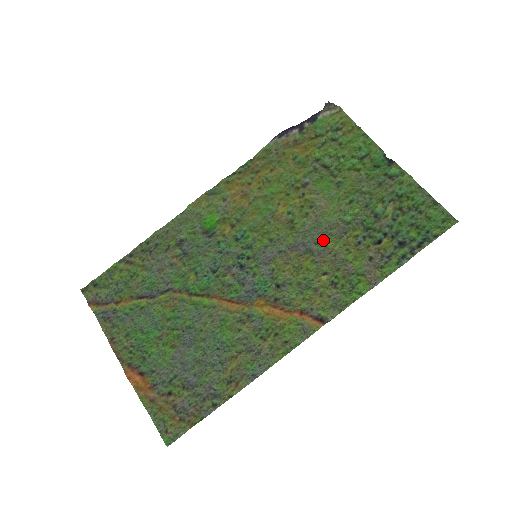
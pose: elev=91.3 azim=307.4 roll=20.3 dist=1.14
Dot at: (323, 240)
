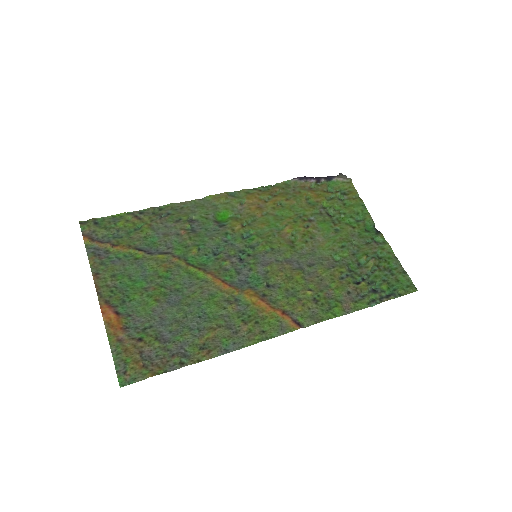
Dot at: (315, 265)
